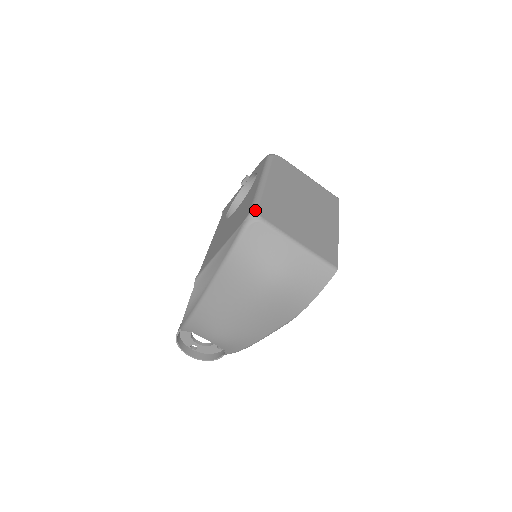
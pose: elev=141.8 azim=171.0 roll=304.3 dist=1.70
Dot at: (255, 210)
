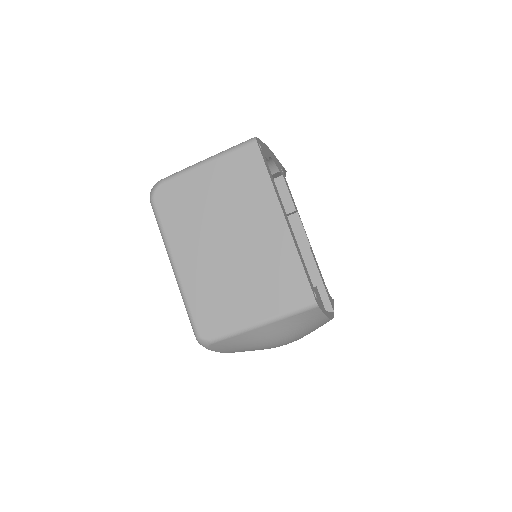
Dot at: (197, 337)
